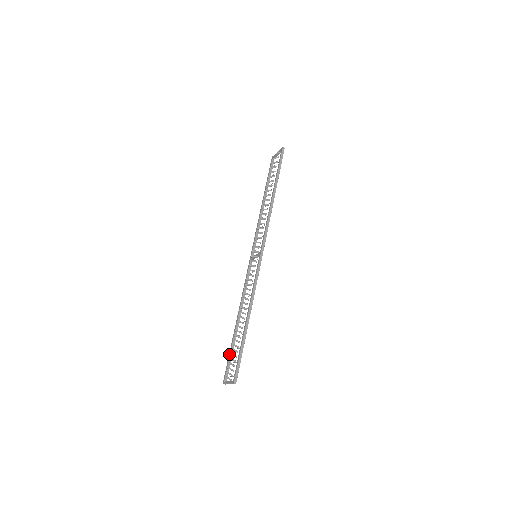
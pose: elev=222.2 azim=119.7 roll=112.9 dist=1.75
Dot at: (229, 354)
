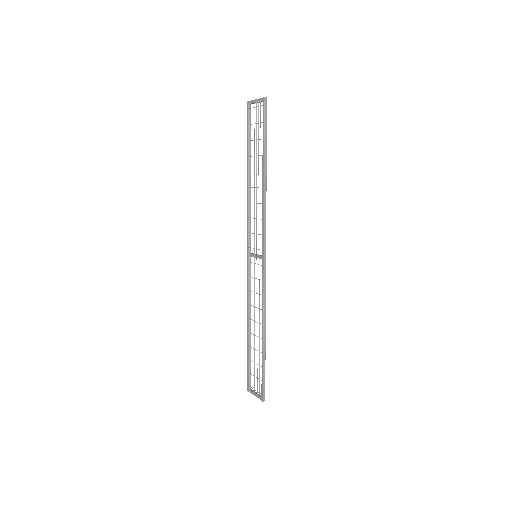
Dot at: (247, 363)
